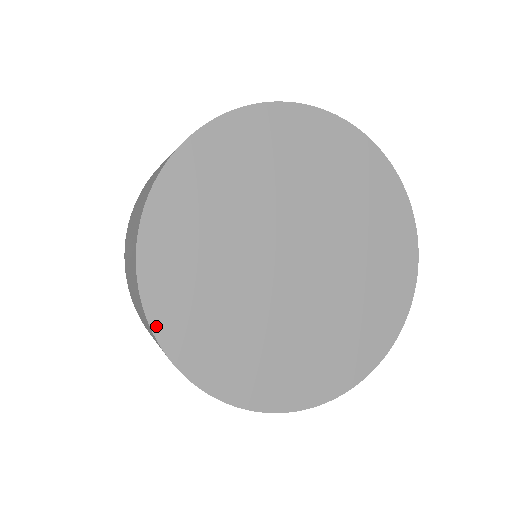
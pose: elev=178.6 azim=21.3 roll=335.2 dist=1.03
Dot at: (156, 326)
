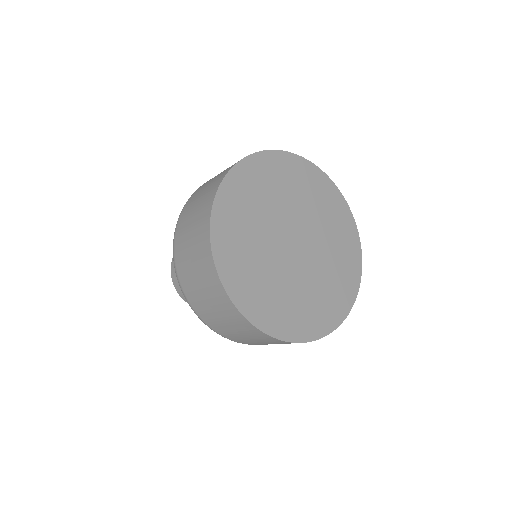
Dot at: (214, 242)
